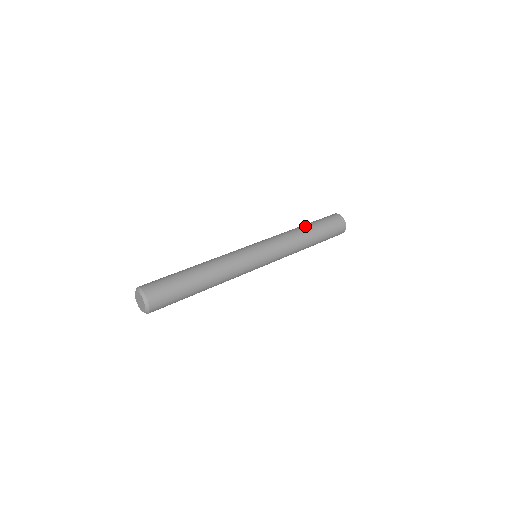
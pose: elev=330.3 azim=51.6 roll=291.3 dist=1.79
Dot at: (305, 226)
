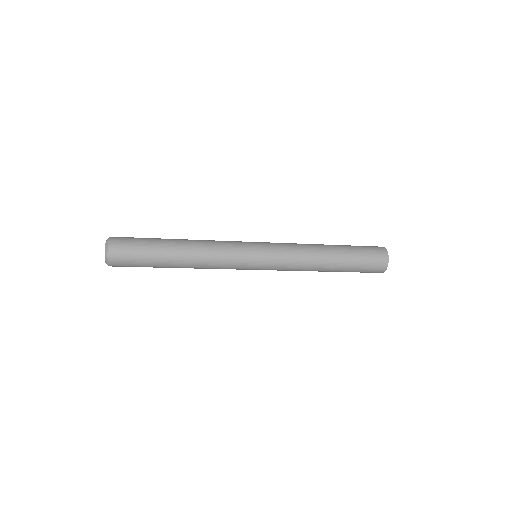
Dot at: occluded
